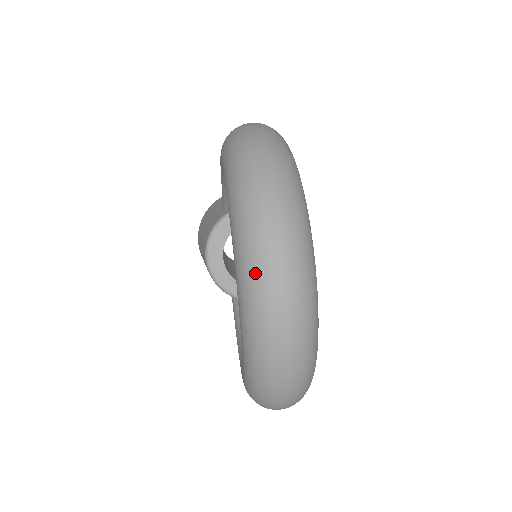
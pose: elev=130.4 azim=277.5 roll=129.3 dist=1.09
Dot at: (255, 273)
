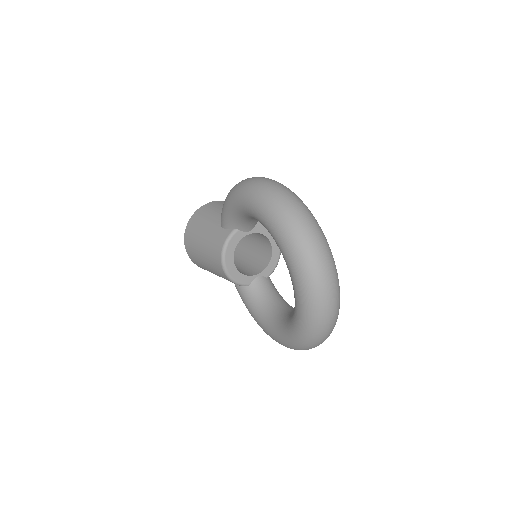
Dot at: (314, 283)
